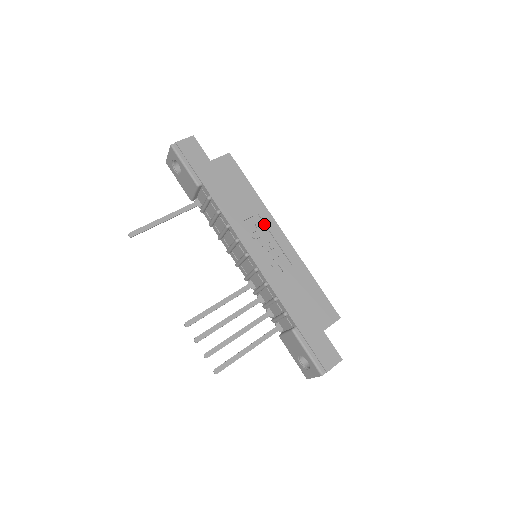
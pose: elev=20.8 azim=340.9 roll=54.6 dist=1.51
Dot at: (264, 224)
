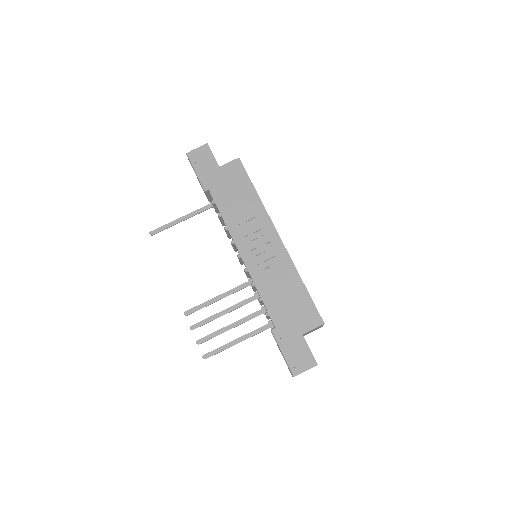
Dot at: (261, 227)
